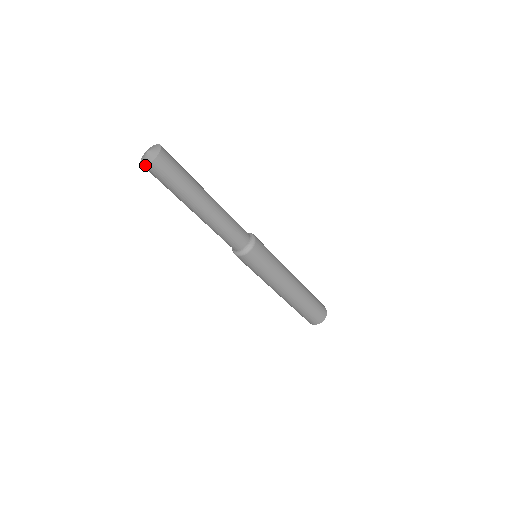
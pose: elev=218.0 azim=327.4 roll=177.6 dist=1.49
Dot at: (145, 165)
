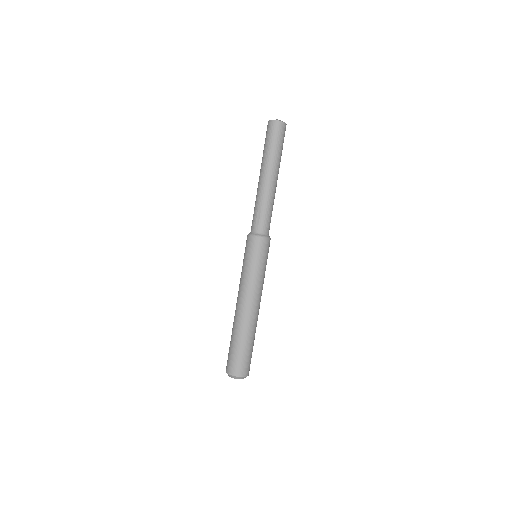
Dot at: (281, 121)
